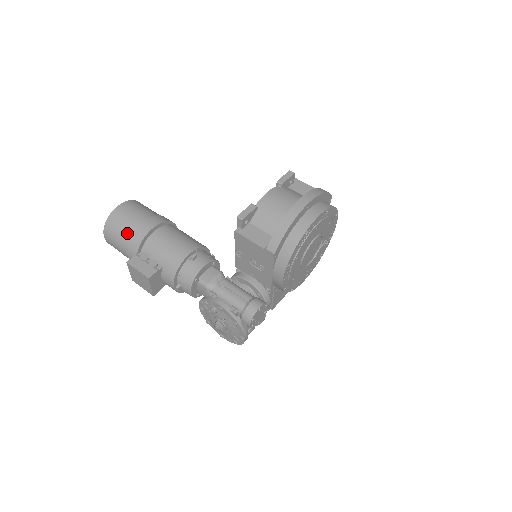
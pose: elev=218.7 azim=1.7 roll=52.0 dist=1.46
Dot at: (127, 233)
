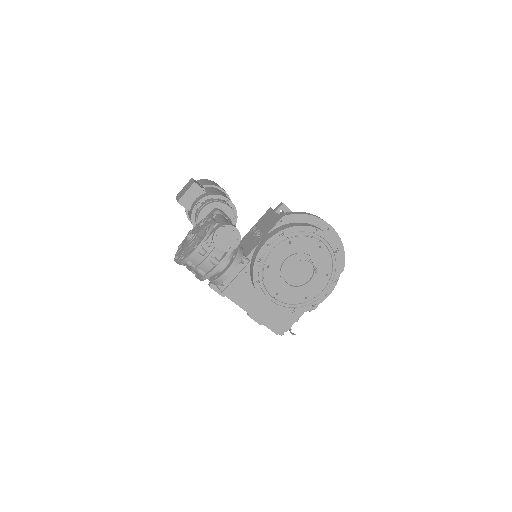
Dot at: occluded
